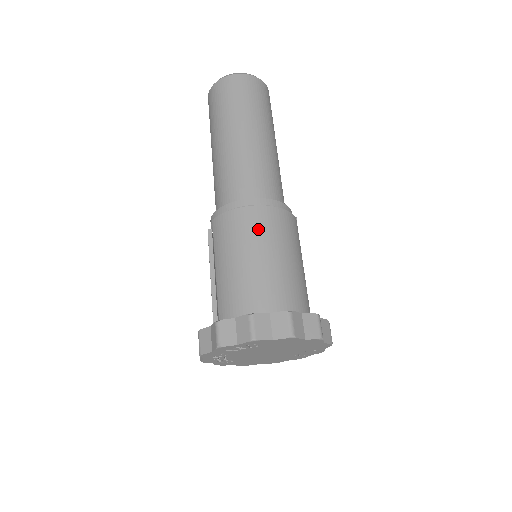
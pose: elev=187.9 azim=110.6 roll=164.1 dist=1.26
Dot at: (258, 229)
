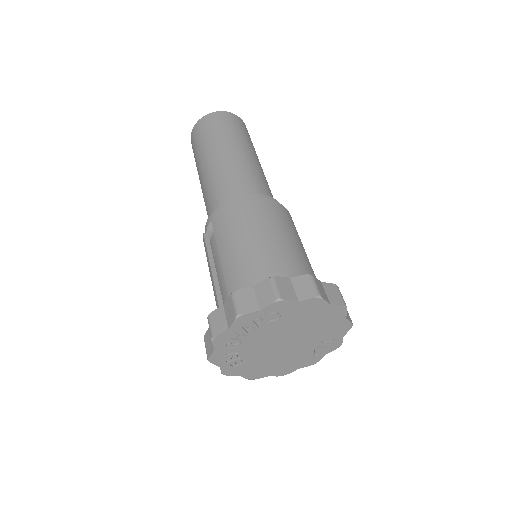
Dot at: (262, 215)
